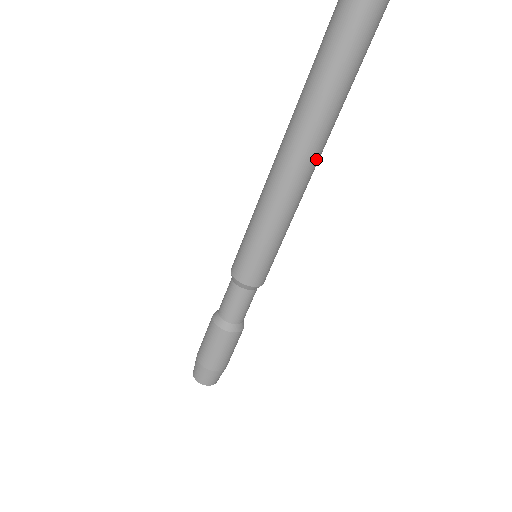
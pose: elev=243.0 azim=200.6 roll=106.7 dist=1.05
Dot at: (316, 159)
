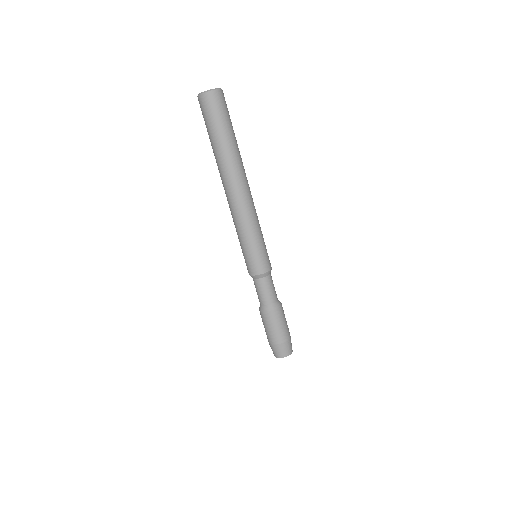
Dot at: (240, 183)
